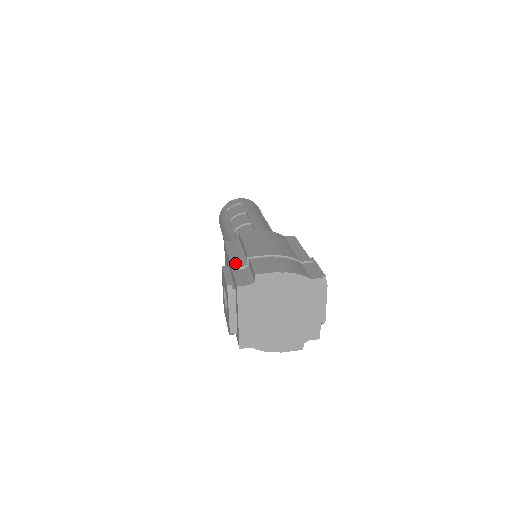
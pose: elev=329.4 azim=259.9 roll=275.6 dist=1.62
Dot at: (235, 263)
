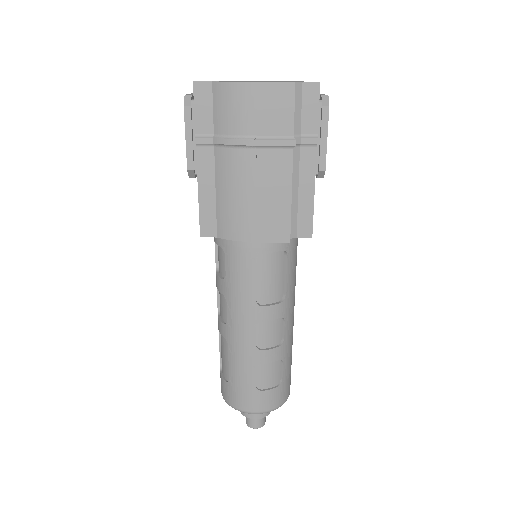
Dot at: occluded
